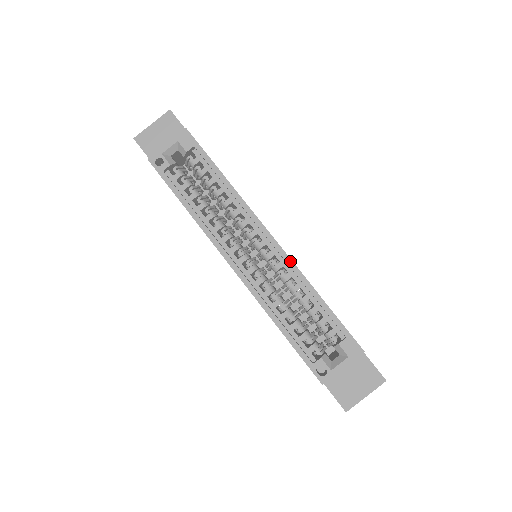
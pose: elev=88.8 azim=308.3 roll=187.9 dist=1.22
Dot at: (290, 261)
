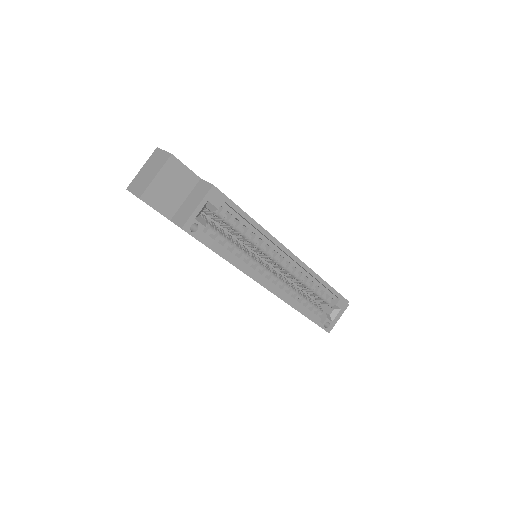
Dot at: (307, 267)
